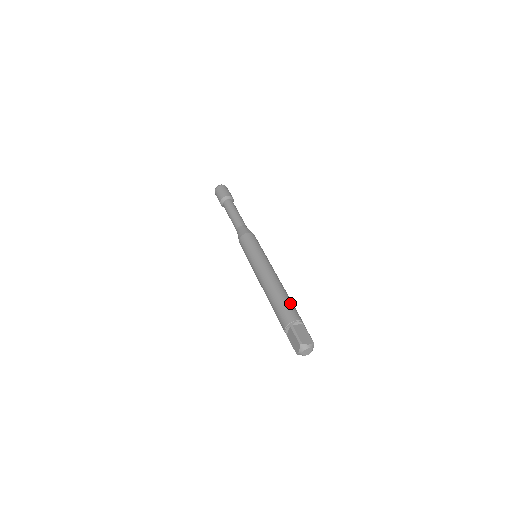
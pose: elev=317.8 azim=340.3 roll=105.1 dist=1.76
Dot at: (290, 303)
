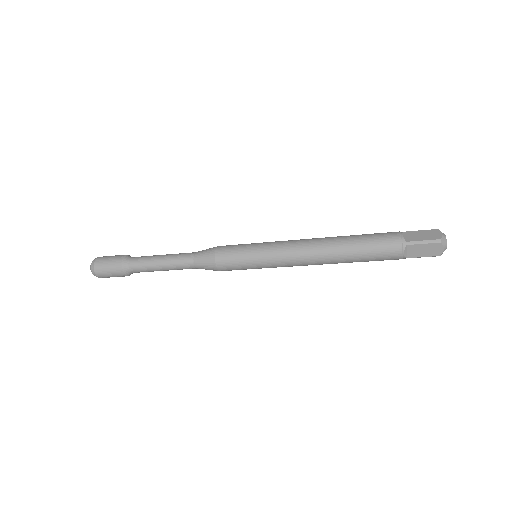
Dot at: occluded
